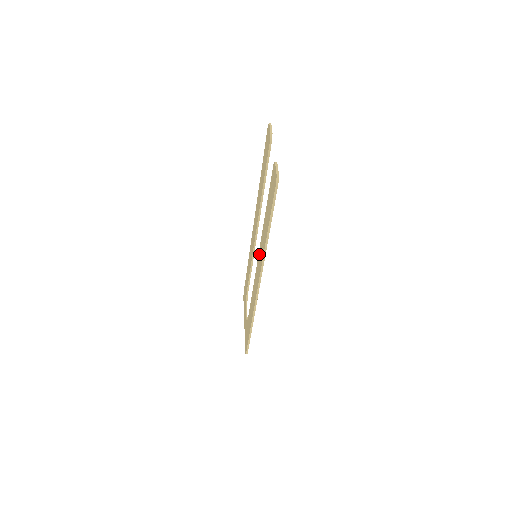
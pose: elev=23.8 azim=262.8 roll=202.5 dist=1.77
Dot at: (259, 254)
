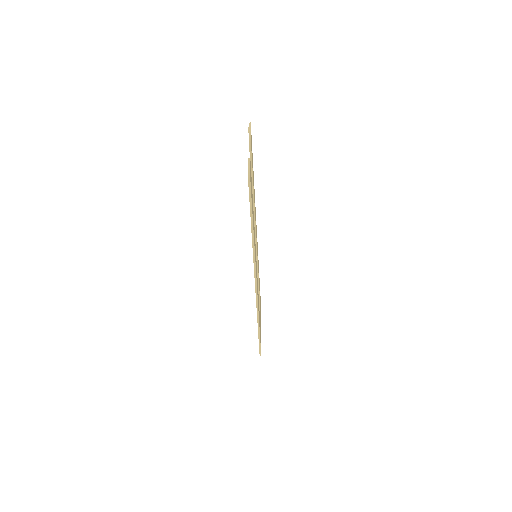
Dot at: occluded
